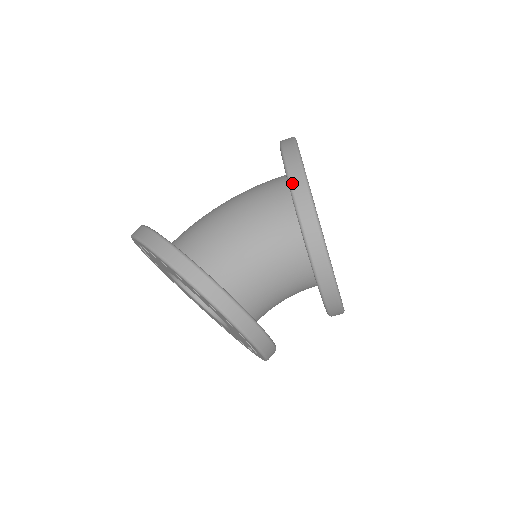
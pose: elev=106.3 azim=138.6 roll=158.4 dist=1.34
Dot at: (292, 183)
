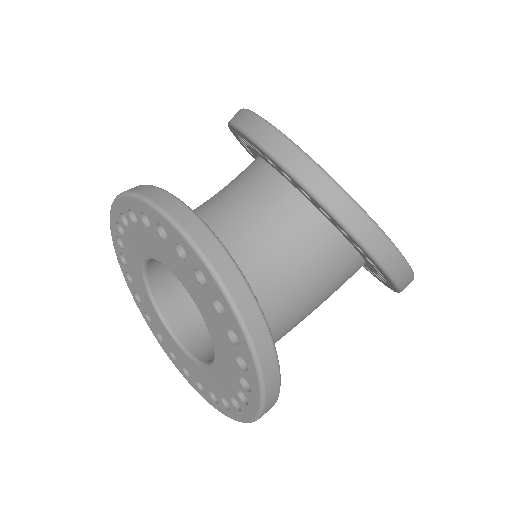
Dot at: occluded
